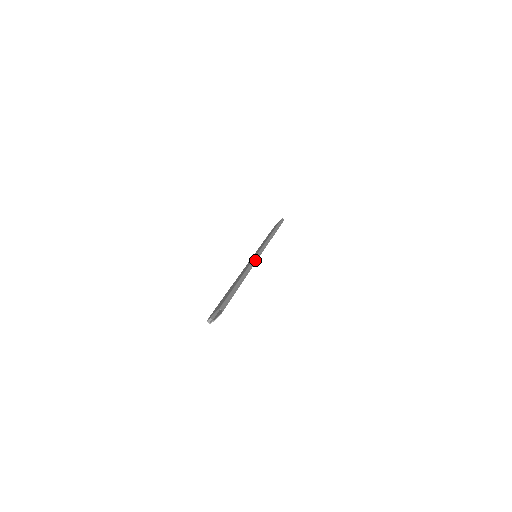
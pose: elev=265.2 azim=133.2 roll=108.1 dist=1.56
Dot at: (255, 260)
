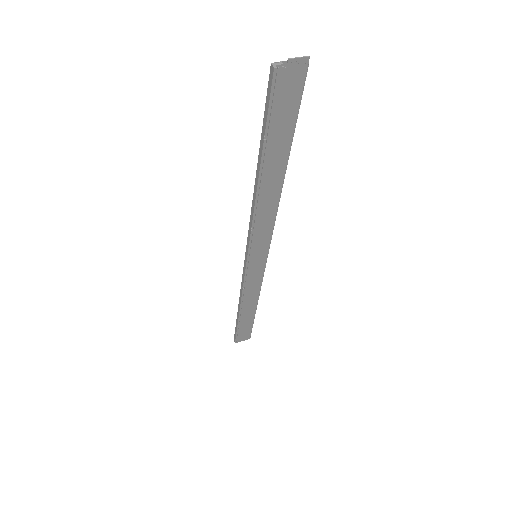
Dot at: (273, 228)
